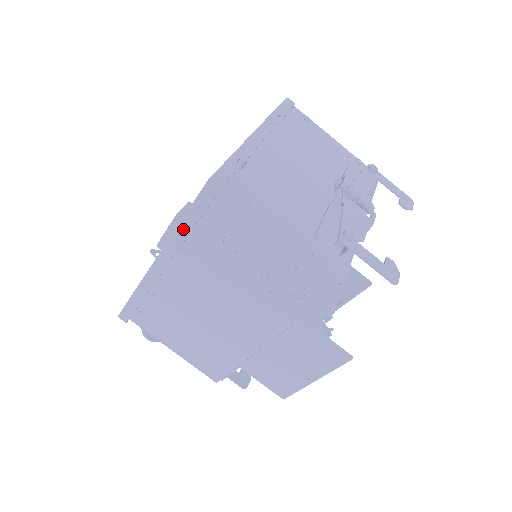
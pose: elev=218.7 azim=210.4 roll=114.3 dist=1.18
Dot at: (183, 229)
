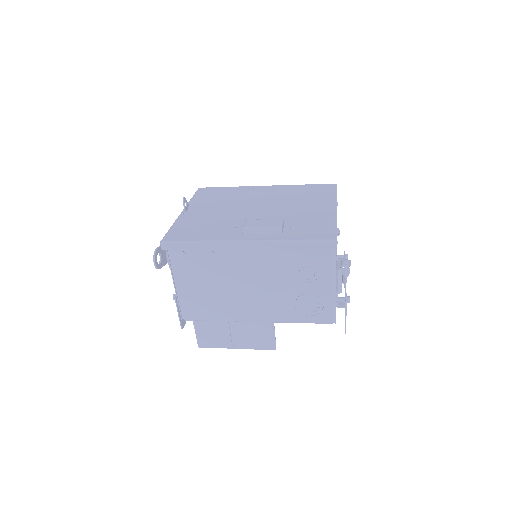
Dot at: (290, 245)
